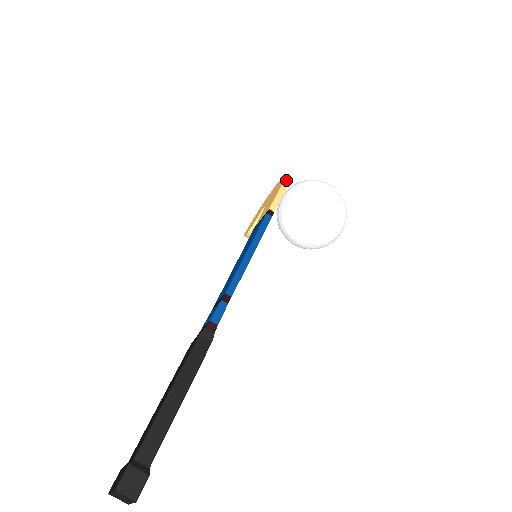
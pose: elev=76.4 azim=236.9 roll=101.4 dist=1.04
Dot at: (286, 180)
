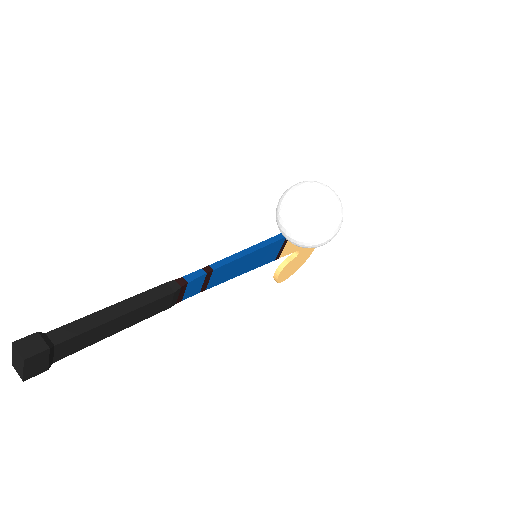
Dot at: occluded
